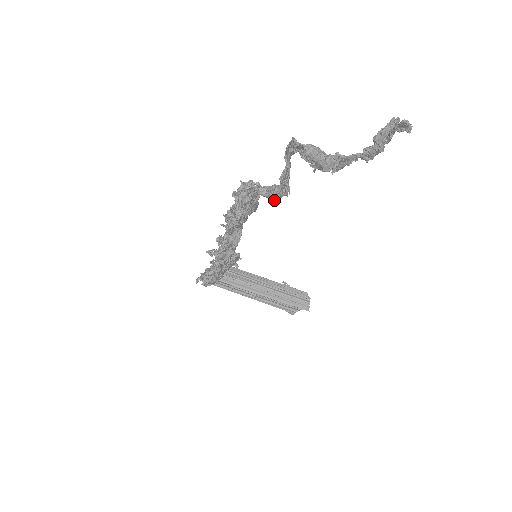
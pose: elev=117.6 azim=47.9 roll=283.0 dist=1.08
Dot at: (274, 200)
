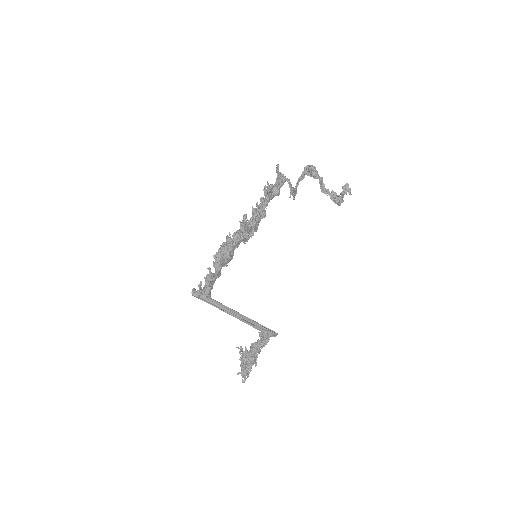
Dot at: (290, 188)
